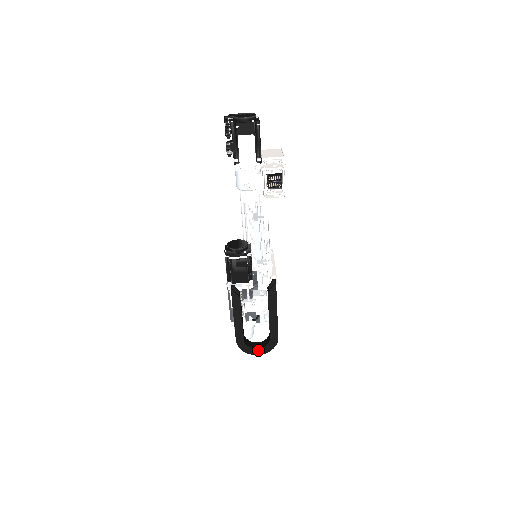
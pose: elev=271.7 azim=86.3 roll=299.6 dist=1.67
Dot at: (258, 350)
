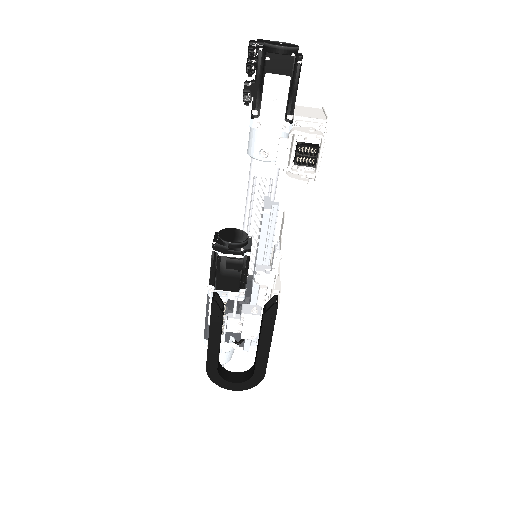
Dot at: (234, 384)
